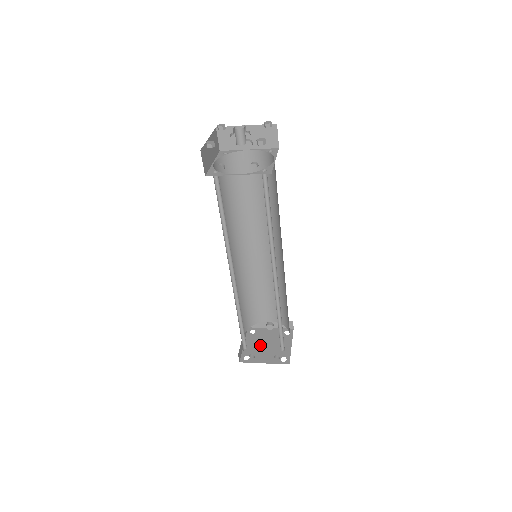
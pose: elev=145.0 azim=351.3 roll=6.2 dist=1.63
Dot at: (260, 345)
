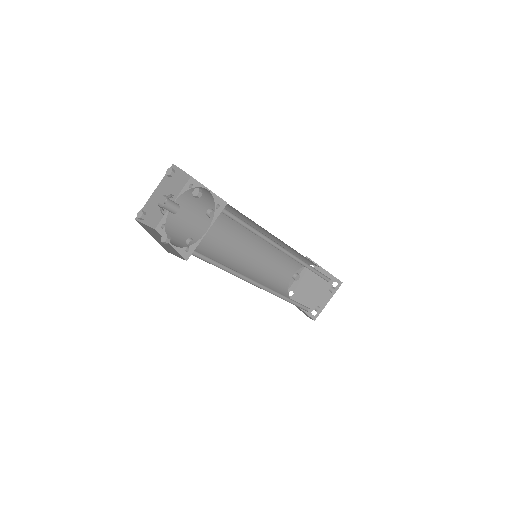
Dot at: (309, 295)
